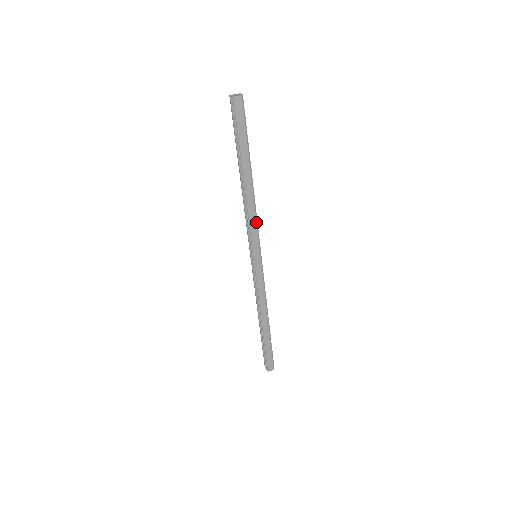
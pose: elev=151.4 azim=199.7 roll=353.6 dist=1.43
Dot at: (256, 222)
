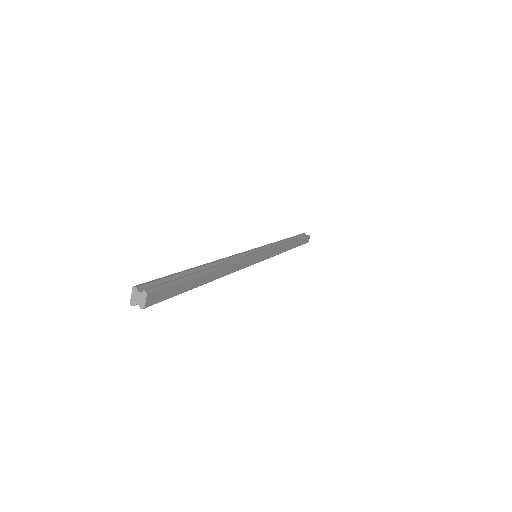
Dot at: (242, 261)
